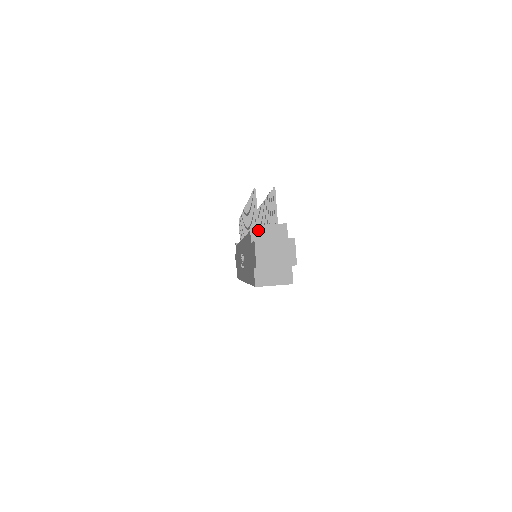
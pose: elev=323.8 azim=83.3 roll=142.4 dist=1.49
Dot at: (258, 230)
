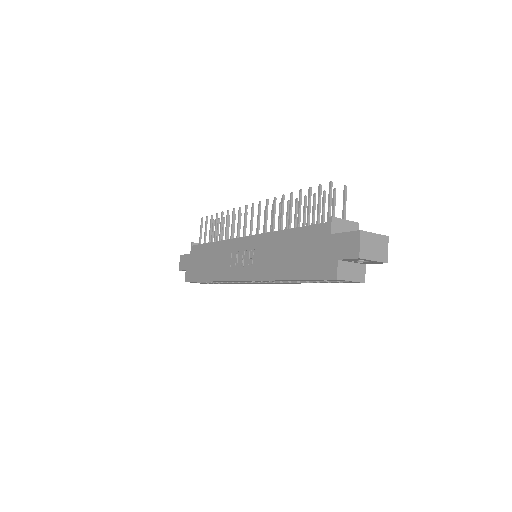
Dot at: (337, 223)
